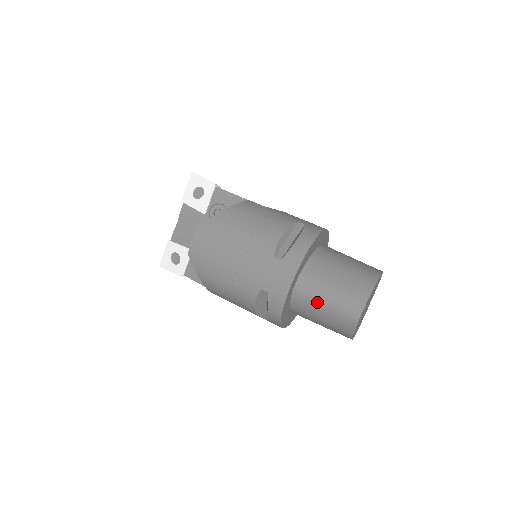
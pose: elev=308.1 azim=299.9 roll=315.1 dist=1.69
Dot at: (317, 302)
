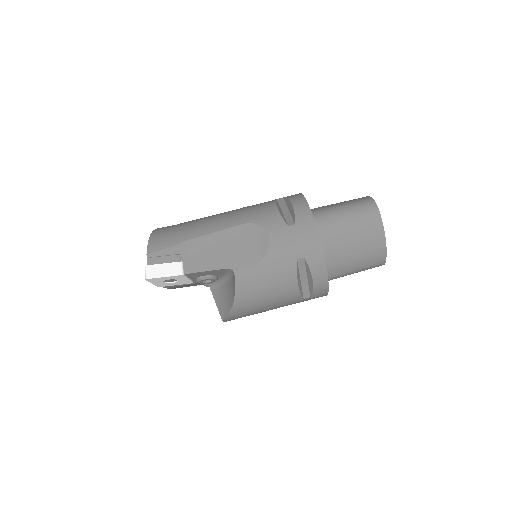
Dot at: occluded
